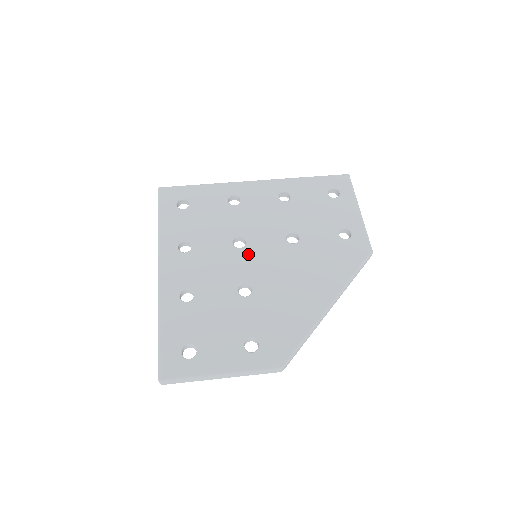
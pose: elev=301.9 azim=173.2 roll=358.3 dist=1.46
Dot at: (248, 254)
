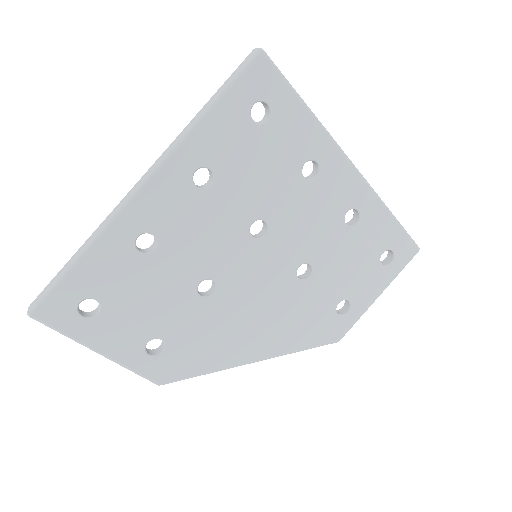
Dot at: (251, 252)
